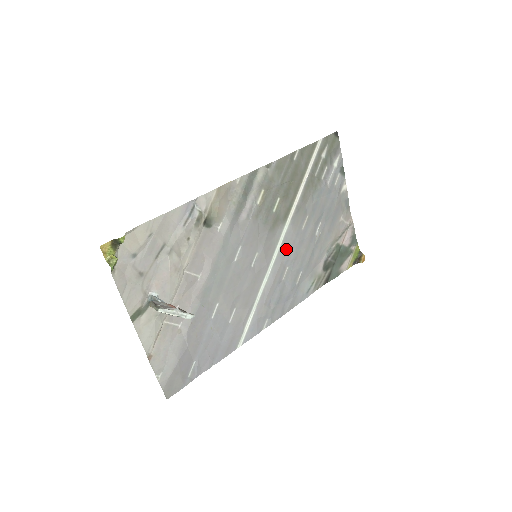
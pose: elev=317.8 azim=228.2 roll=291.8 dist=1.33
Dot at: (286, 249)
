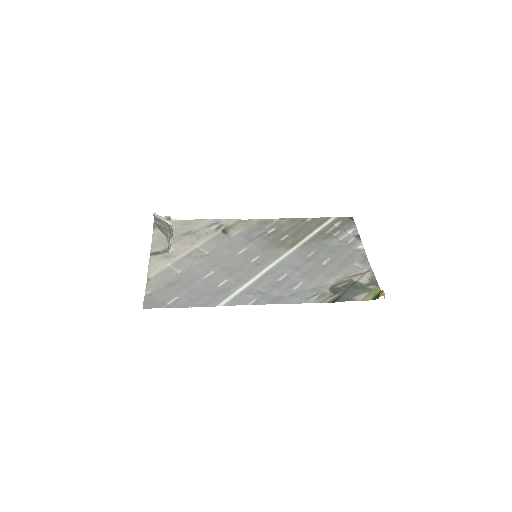
Dot at: (288, 263)
